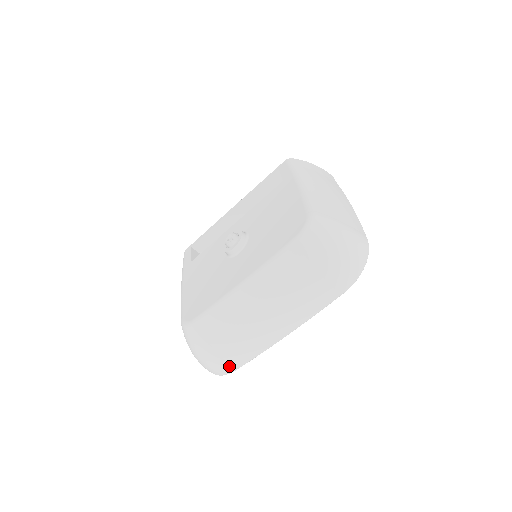
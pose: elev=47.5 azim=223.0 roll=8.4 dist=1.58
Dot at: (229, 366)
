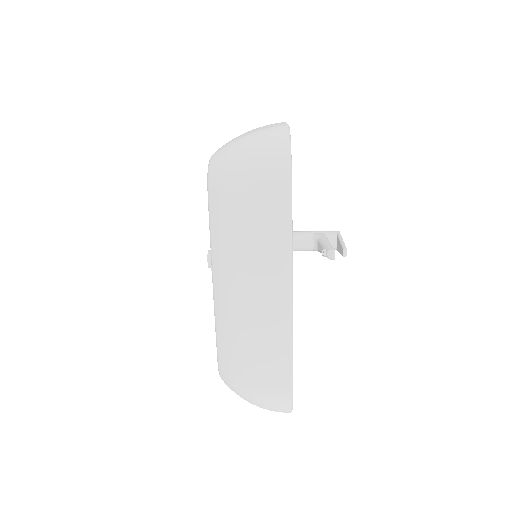
Dot at: (278, 387)
